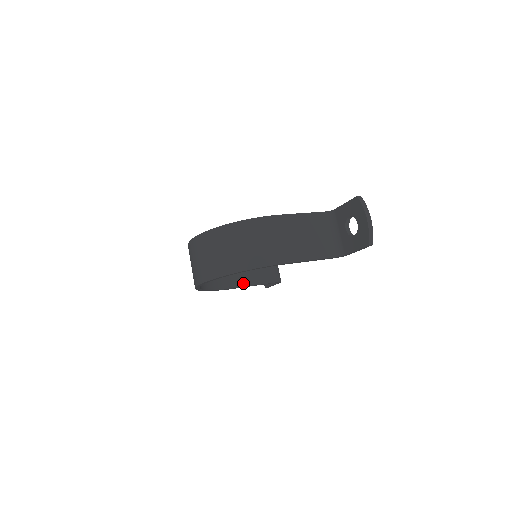
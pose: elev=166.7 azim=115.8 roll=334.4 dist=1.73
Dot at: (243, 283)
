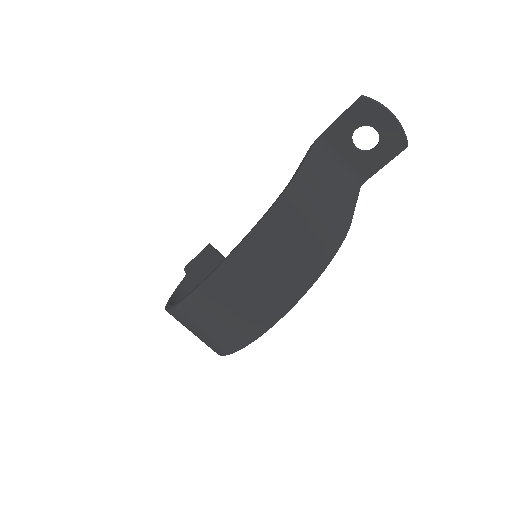
Dot at: occluded
